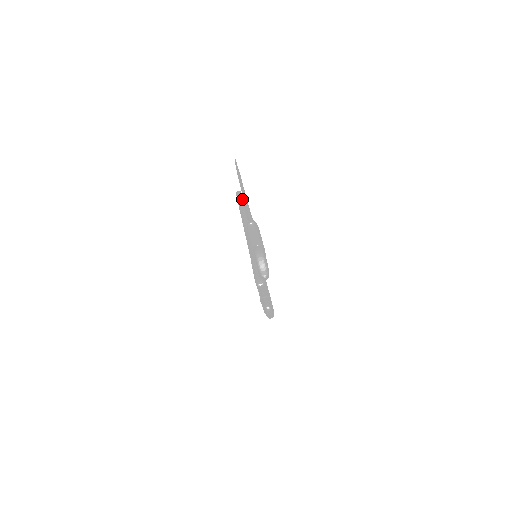
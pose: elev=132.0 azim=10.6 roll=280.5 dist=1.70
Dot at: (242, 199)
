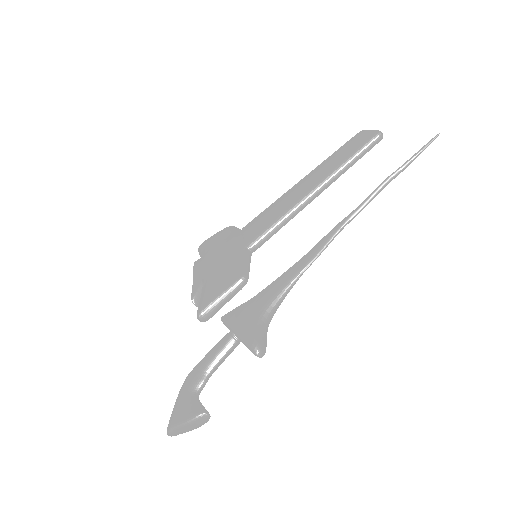
Dot at: occluded
